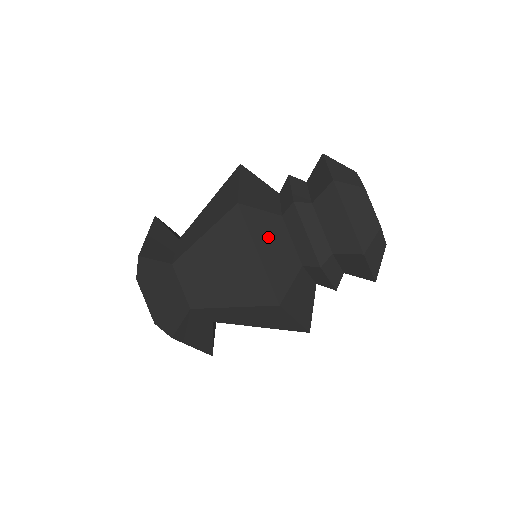
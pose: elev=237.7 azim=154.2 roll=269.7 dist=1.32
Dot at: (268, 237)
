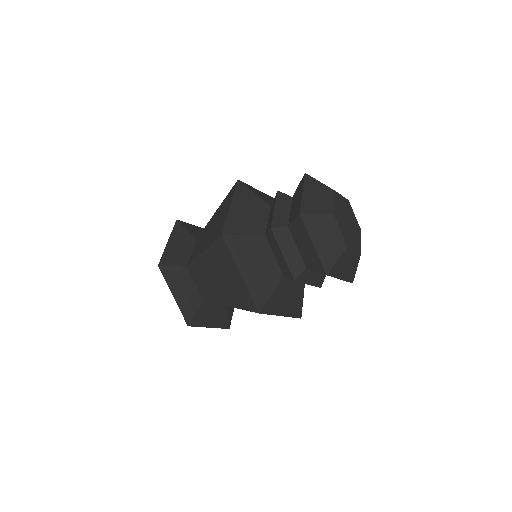
Dot at: (247, 205)
